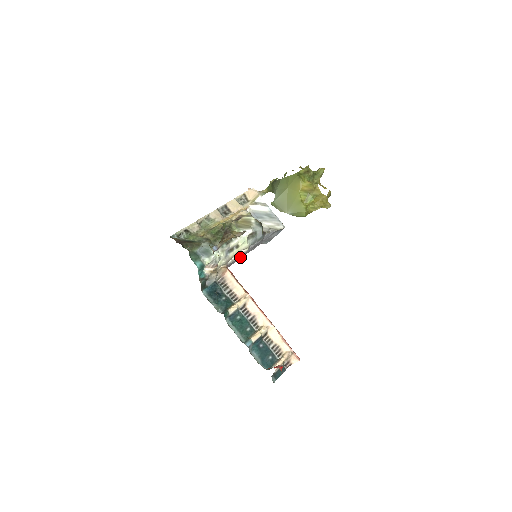
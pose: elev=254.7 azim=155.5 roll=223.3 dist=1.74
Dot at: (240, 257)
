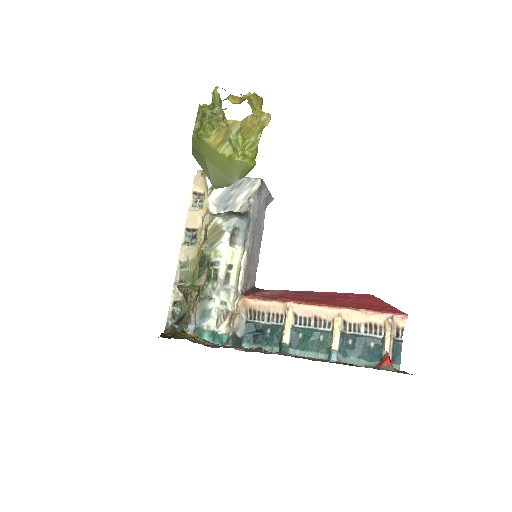
Dot at: (254, 255)
